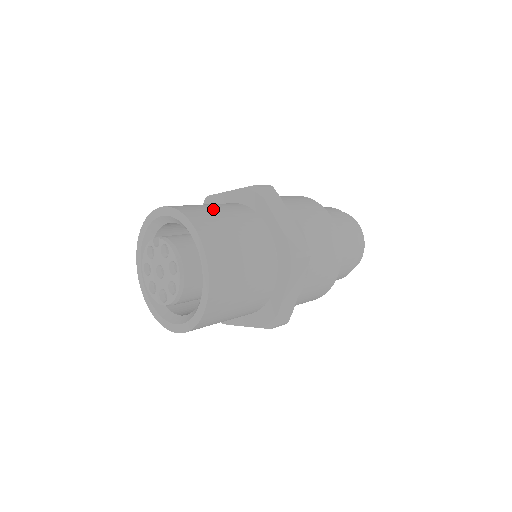
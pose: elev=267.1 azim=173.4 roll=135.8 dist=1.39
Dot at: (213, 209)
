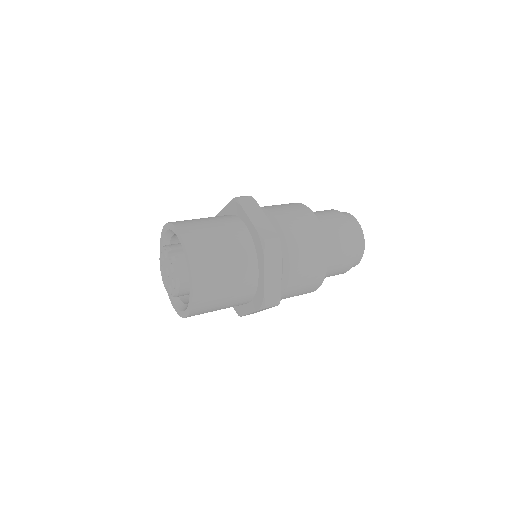
Dot at: (219, 252)
